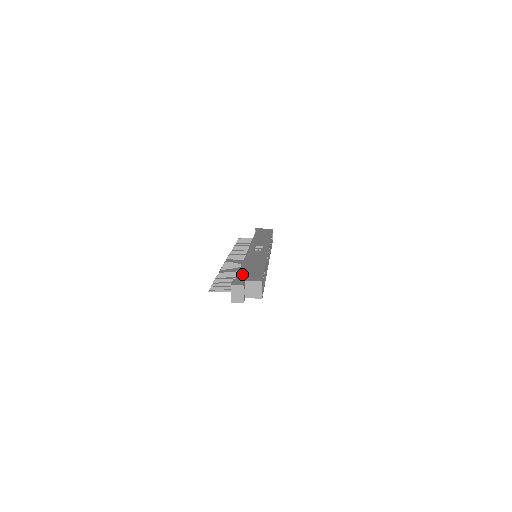
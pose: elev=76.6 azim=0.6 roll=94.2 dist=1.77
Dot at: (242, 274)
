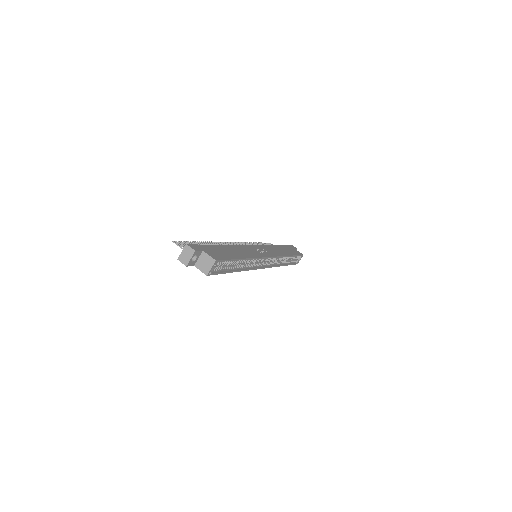
Dot at: (210, 247)
